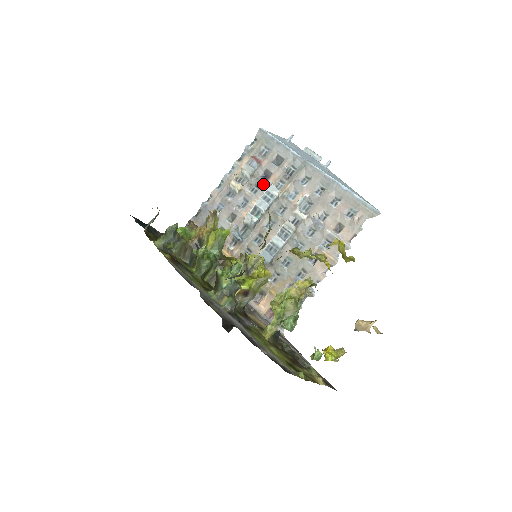
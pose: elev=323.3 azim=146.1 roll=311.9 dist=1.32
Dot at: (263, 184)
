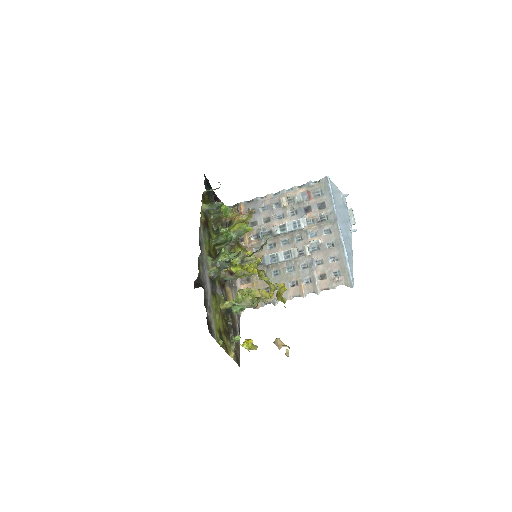
Dot at: (301, 214)
